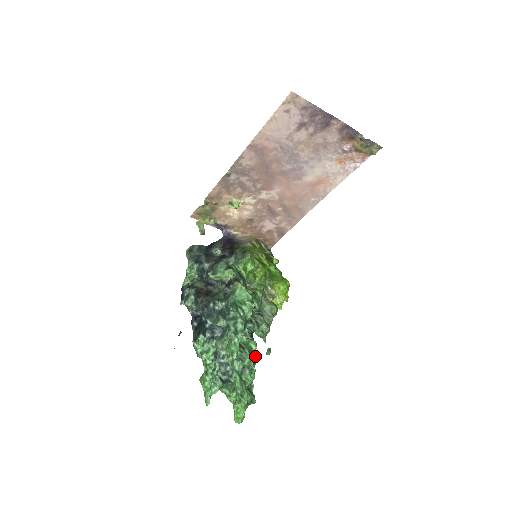
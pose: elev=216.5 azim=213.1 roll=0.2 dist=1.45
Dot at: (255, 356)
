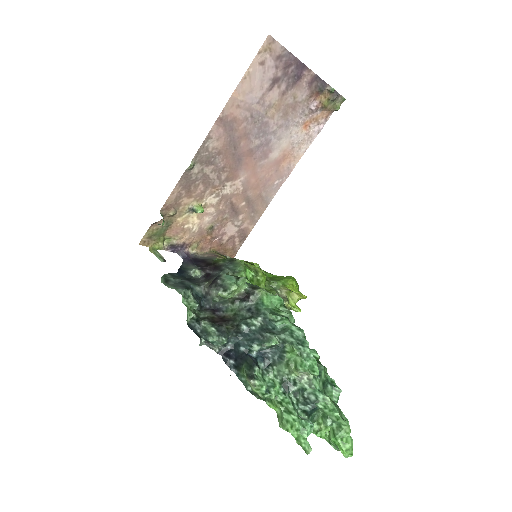
Dot at: occluded
